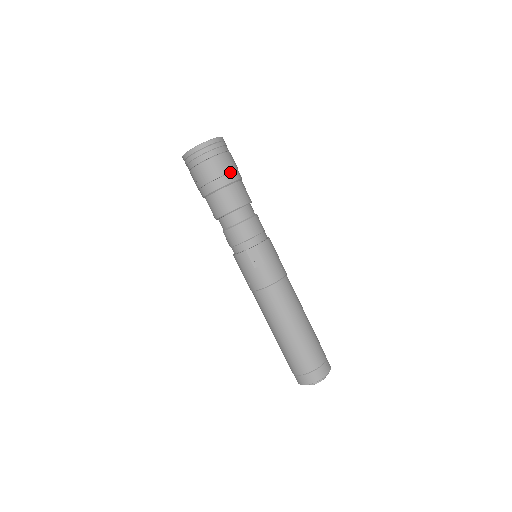
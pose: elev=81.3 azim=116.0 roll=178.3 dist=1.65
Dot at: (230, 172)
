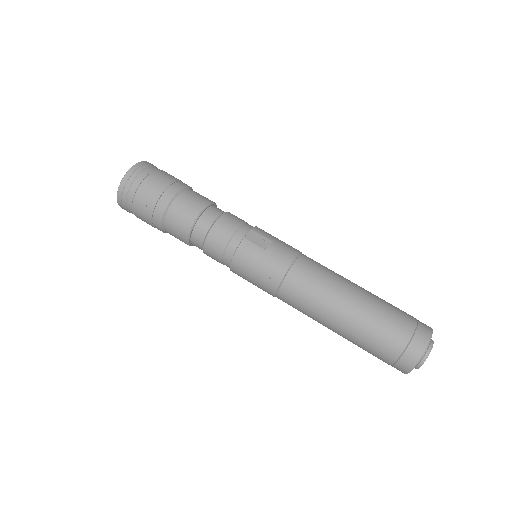
Dot at: (179, 181)
